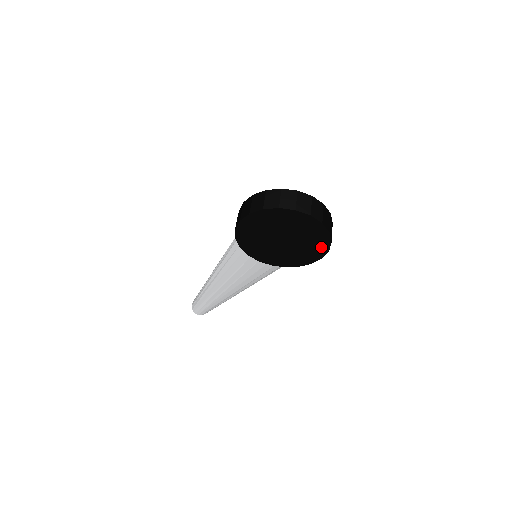
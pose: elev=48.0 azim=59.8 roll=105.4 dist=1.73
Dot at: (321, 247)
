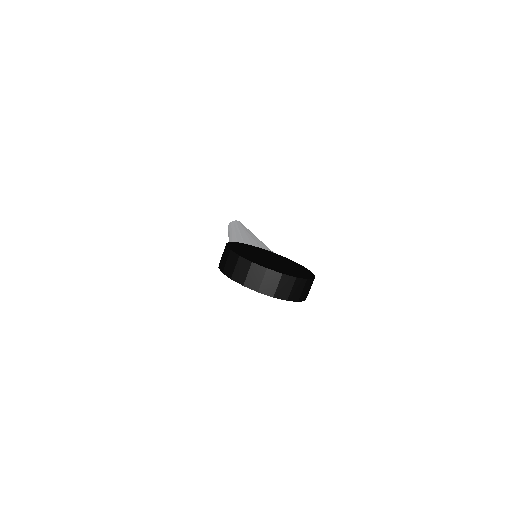
Dot at: occluded
